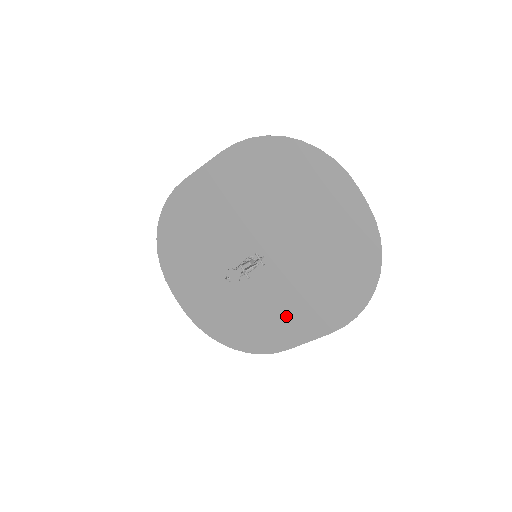
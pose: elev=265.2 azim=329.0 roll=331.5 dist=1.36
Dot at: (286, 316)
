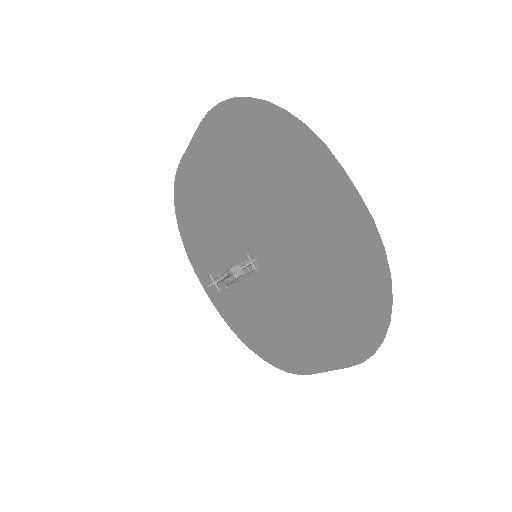
Dot at: (300, 334)
